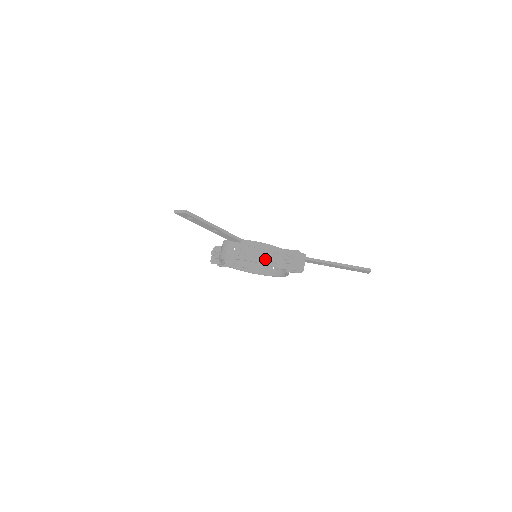
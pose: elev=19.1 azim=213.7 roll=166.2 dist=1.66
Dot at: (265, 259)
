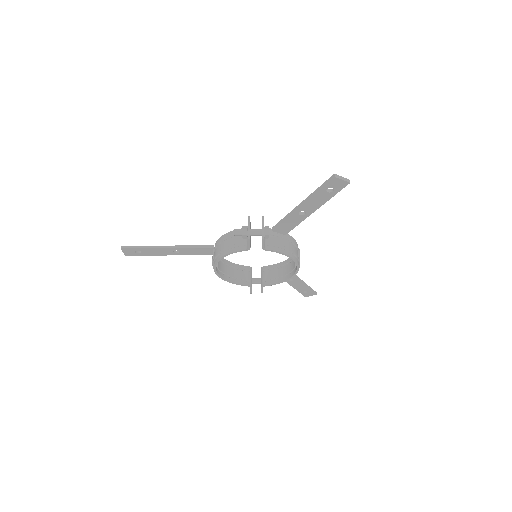
Dot at: (227, 248)
